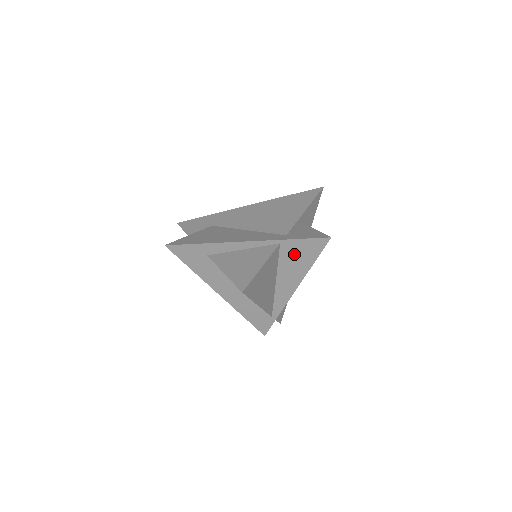
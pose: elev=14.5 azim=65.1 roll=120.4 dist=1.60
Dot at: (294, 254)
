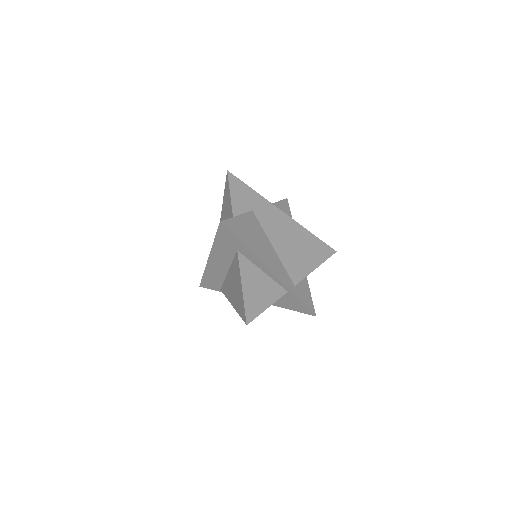
Dot at: (286, 299)
